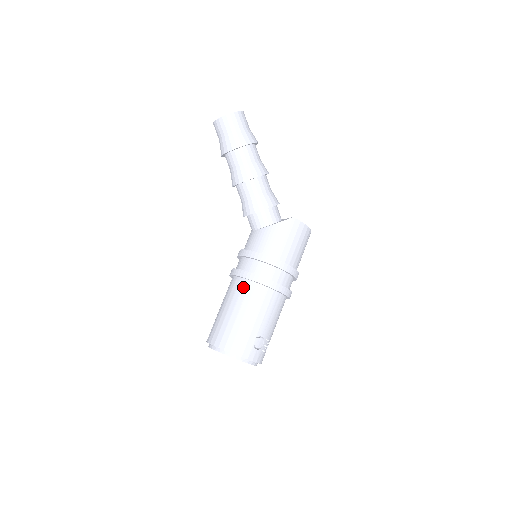
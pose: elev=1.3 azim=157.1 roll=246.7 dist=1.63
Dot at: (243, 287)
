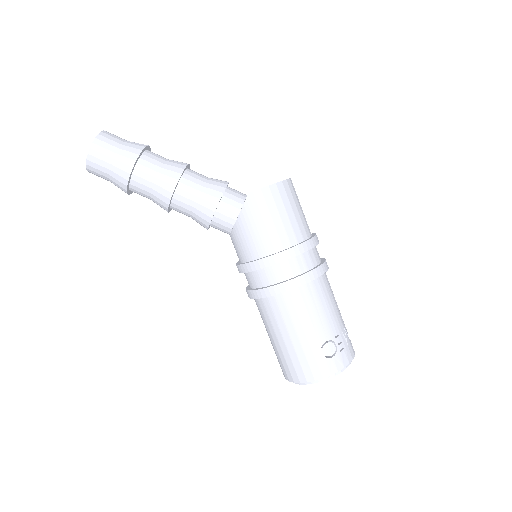
Dot at: (265, 307)
